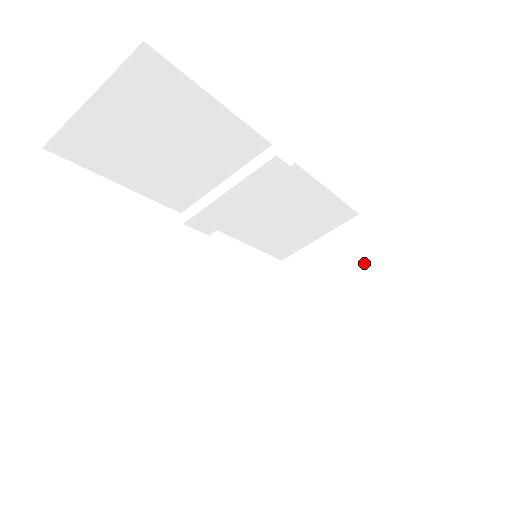
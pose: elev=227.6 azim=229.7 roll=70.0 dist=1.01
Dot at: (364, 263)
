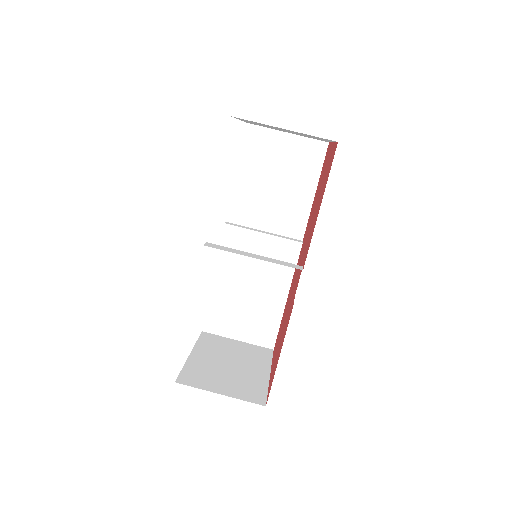
Dot at: (259, 365)
